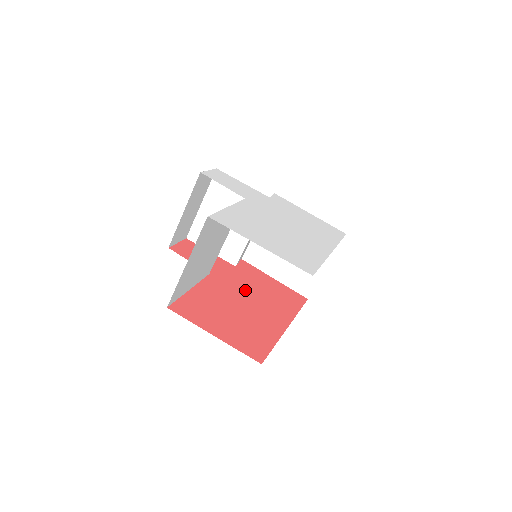
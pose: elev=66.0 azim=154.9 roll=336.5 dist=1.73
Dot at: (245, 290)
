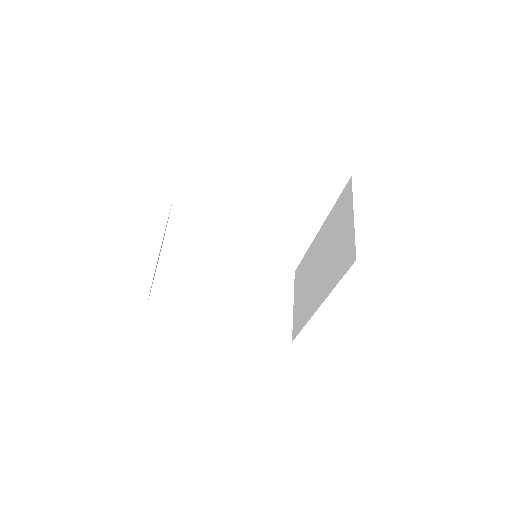
Dot at: occluded
